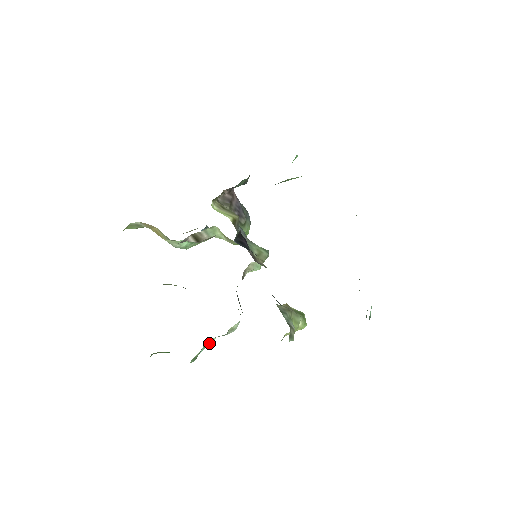
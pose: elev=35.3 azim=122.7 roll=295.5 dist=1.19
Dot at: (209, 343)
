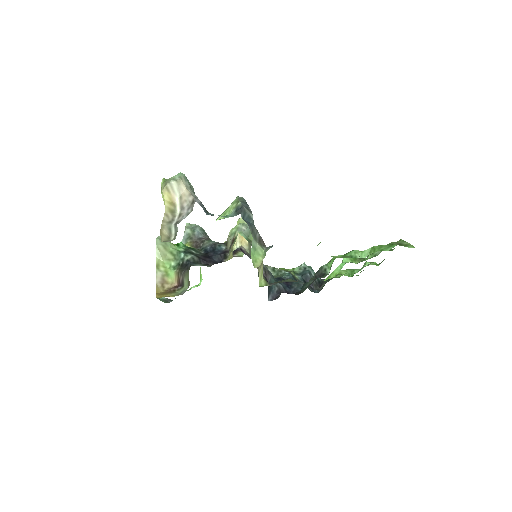
Dot at: occluded
